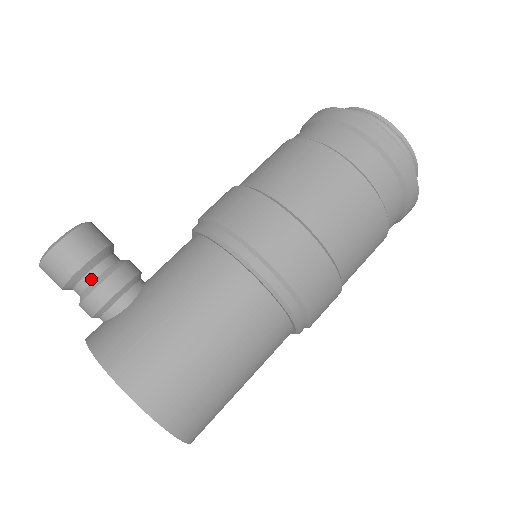
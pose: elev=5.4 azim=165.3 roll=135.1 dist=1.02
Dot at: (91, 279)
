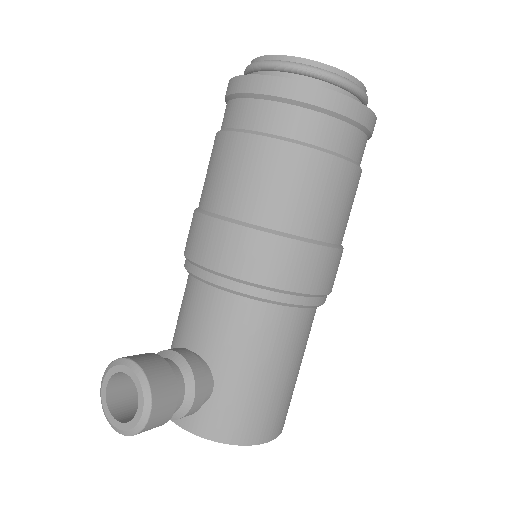
Dot at: (179, 405)
